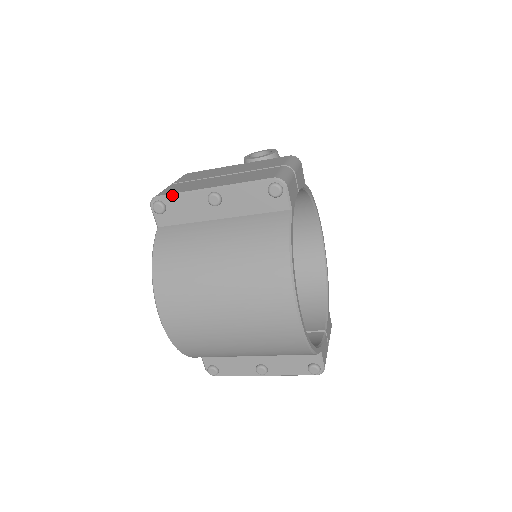
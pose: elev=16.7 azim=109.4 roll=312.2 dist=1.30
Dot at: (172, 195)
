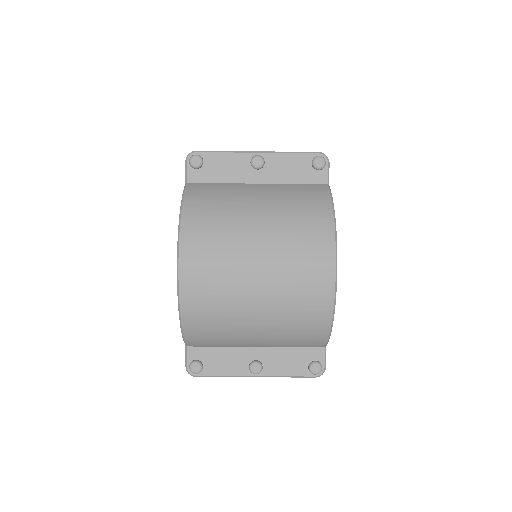
Dot at: (214, 152)
